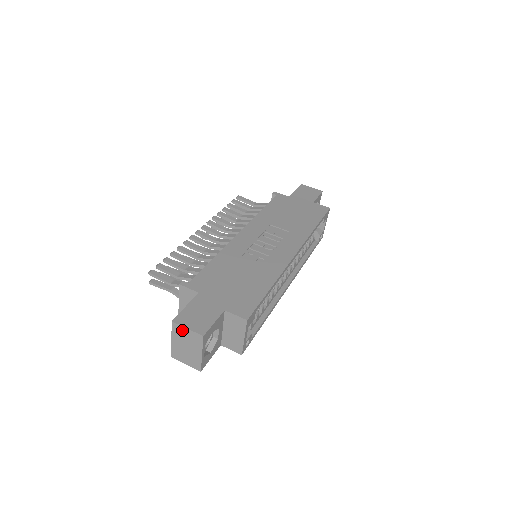
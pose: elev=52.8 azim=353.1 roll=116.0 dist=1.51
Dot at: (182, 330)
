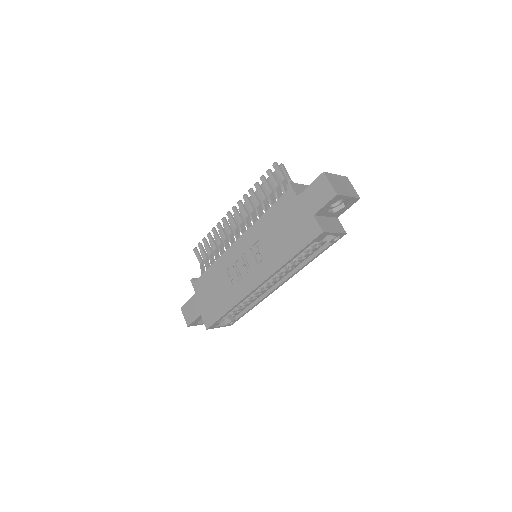
Dot at: occluded
